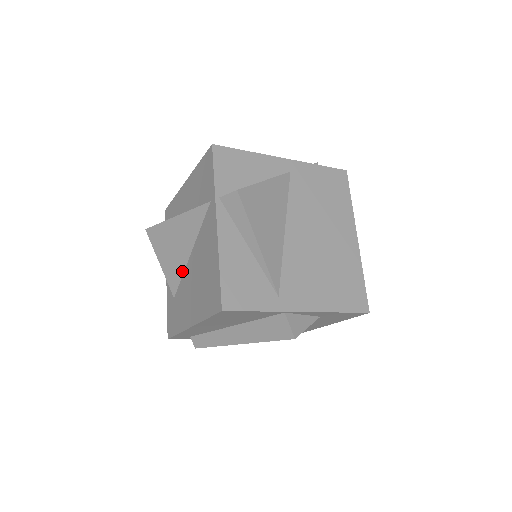
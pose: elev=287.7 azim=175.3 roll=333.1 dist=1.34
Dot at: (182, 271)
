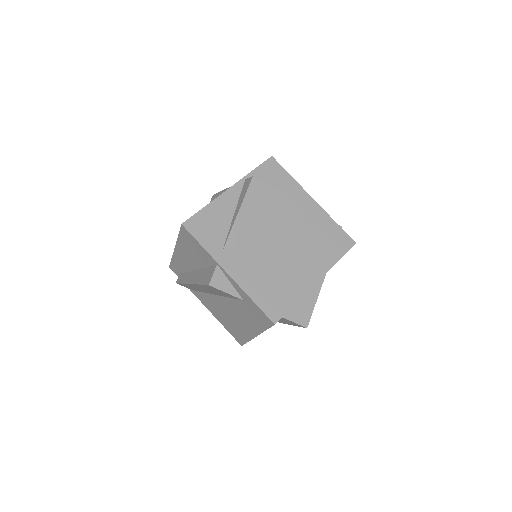
Dot at: occluded
